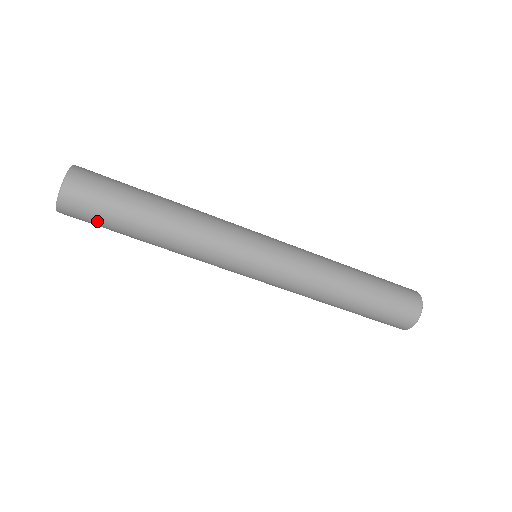
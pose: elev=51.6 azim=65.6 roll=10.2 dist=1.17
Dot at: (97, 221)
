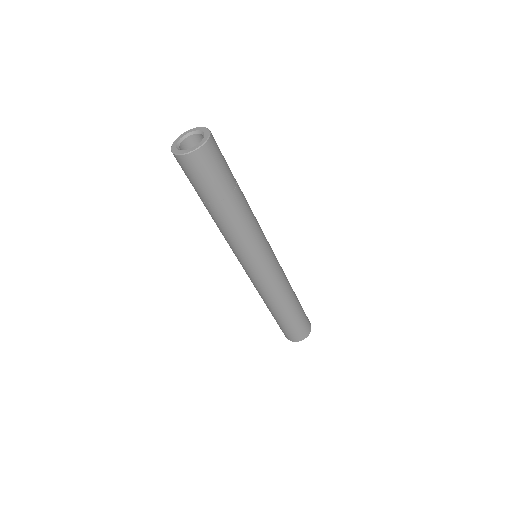
Dot at: (191, 180)
